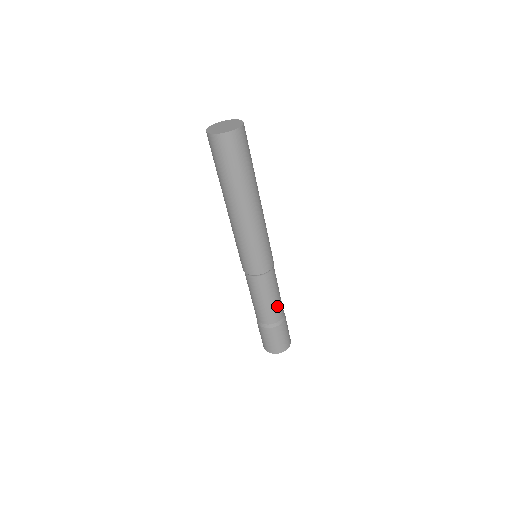
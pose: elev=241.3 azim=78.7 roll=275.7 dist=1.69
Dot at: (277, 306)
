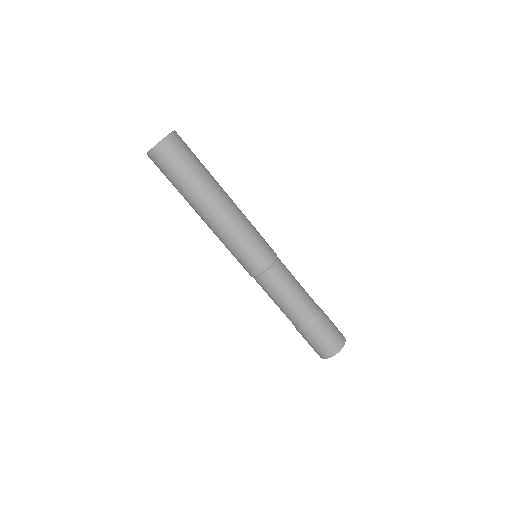
Dot at: (300, 304)
